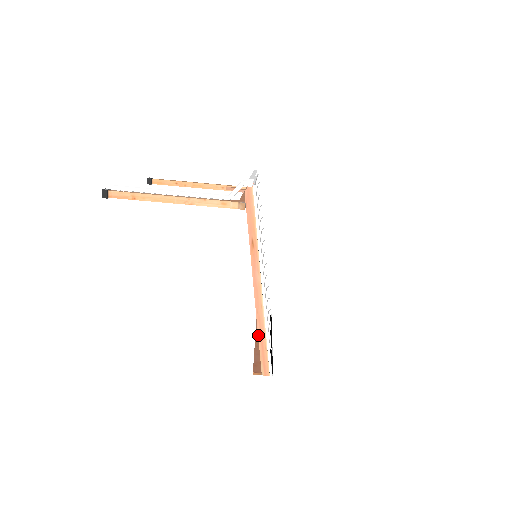
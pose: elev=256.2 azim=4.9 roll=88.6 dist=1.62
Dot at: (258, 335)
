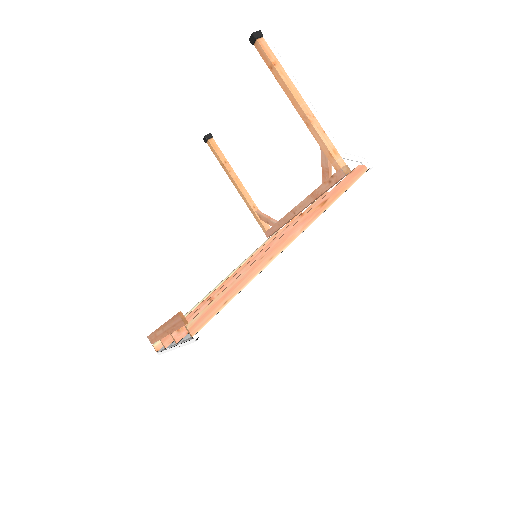
Dot at: (235, 280)
